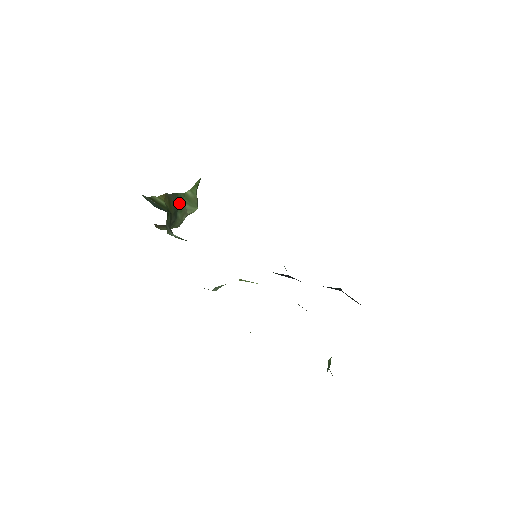
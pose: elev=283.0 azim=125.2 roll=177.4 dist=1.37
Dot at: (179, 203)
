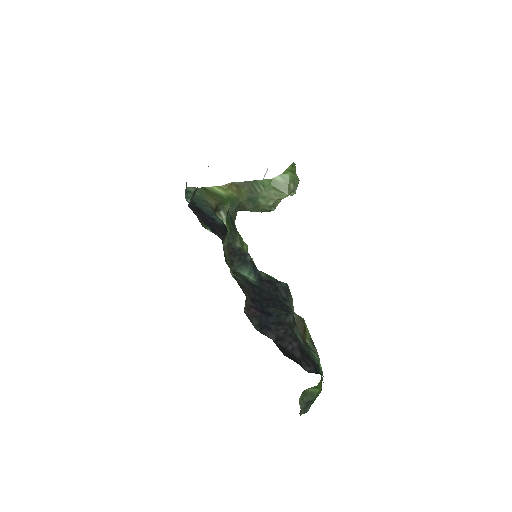
Dot at: (261, 189)
